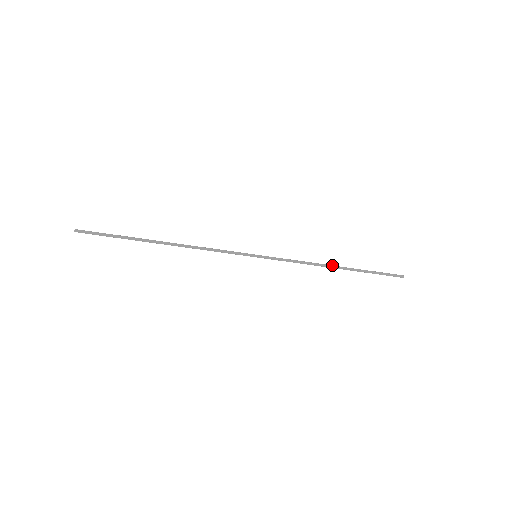
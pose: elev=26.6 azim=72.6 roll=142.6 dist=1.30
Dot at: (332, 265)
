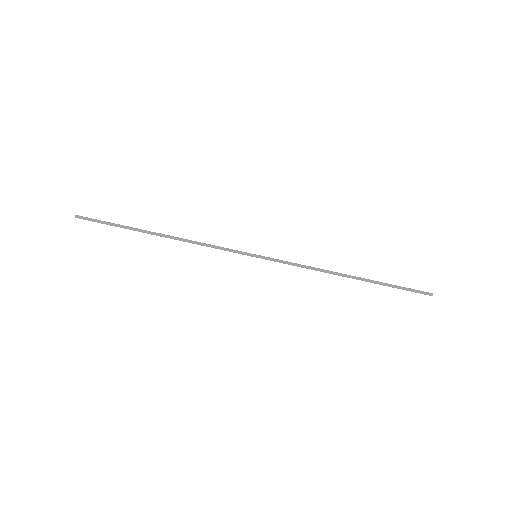
Dot at: (343, 274)
